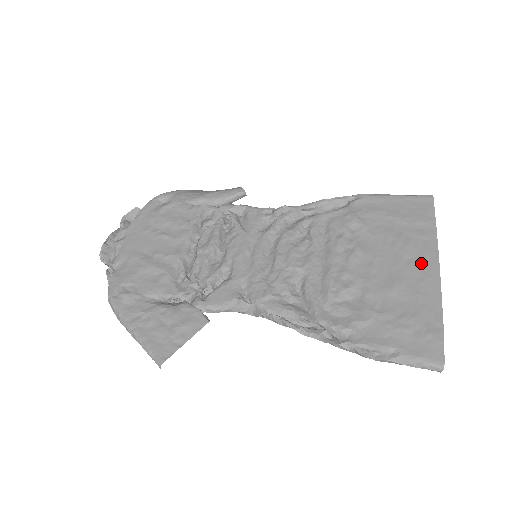
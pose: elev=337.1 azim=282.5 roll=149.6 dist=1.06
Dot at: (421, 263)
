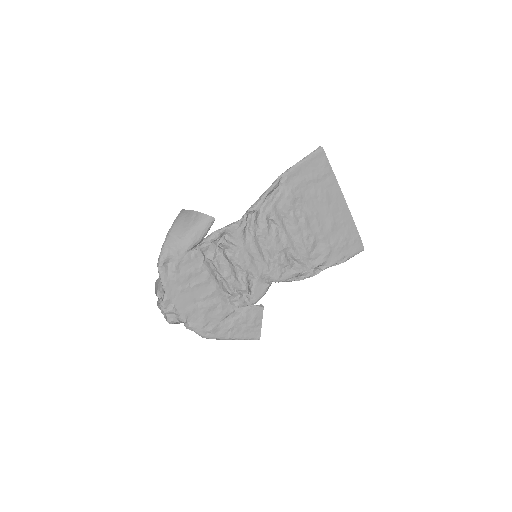
Dot at: (337, 203)
